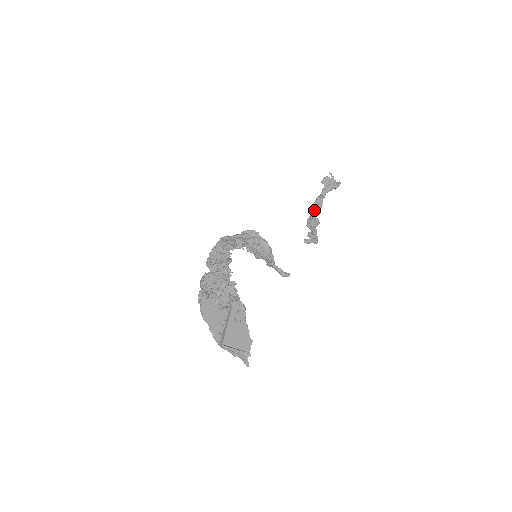
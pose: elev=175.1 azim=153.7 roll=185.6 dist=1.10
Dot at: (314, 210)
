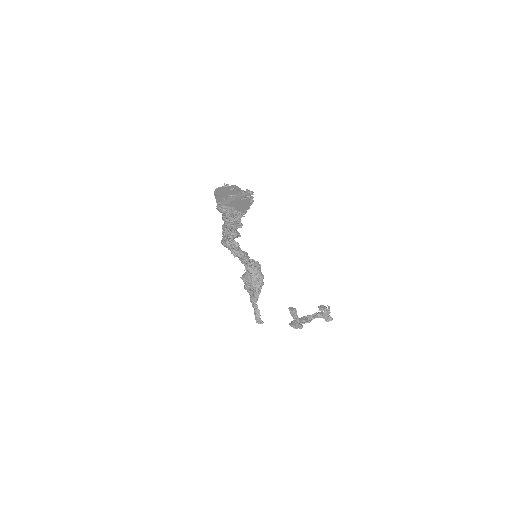
Dot at: (302, 320)
